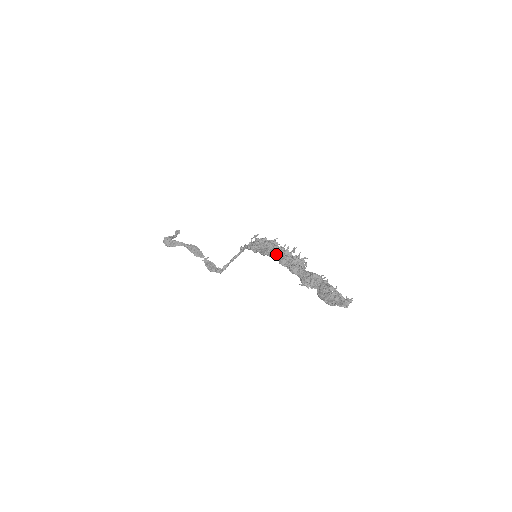
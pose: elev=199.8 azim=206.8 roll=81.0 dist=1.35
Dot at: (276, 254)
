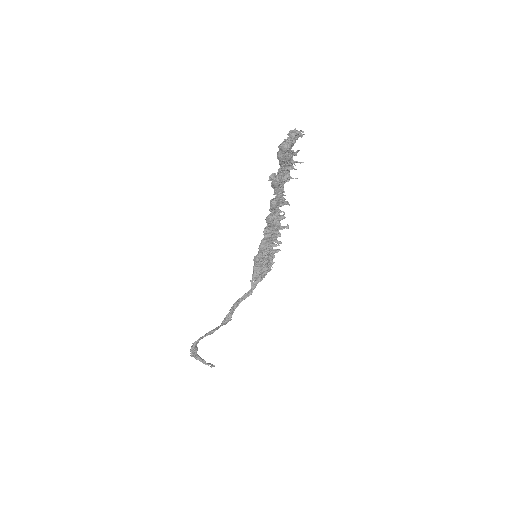
Dot at: (268, 229)
